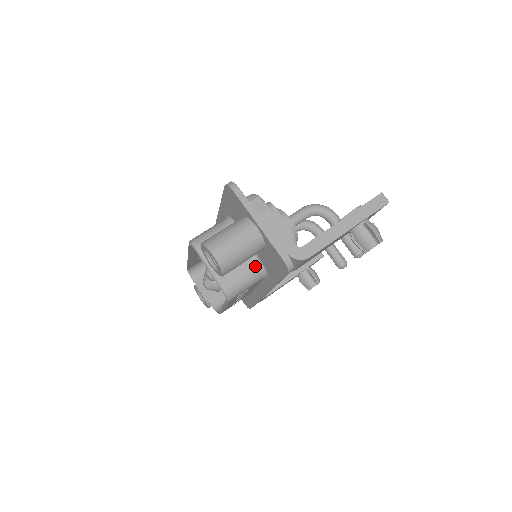
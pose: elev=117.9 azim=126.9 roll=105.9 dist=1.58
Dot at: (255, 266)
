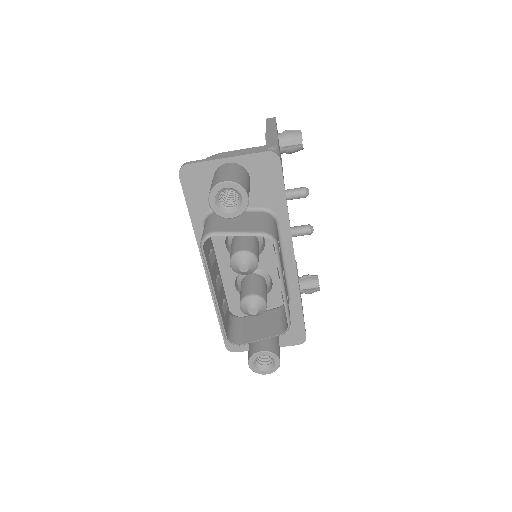
Dot at: (261, 214)
